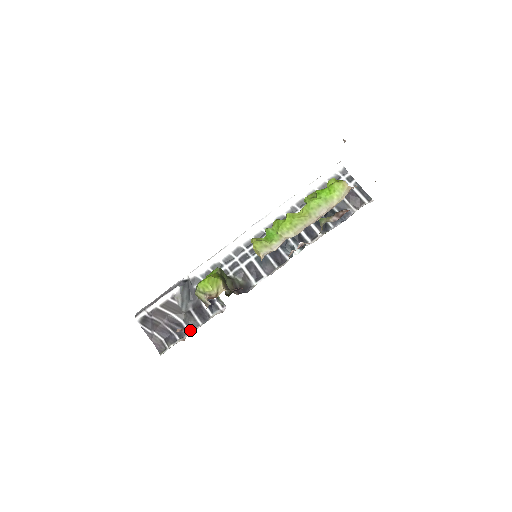
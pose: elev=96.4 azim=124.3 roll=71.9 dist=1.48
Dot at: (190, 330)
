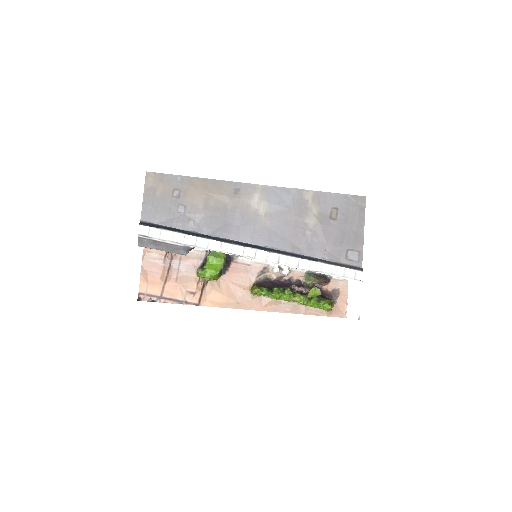
Dot at: occluded
